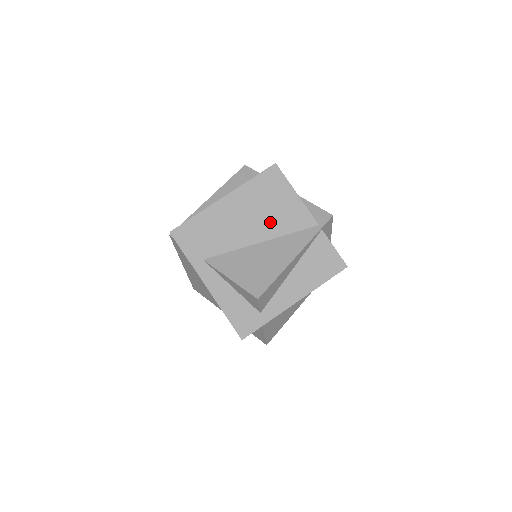
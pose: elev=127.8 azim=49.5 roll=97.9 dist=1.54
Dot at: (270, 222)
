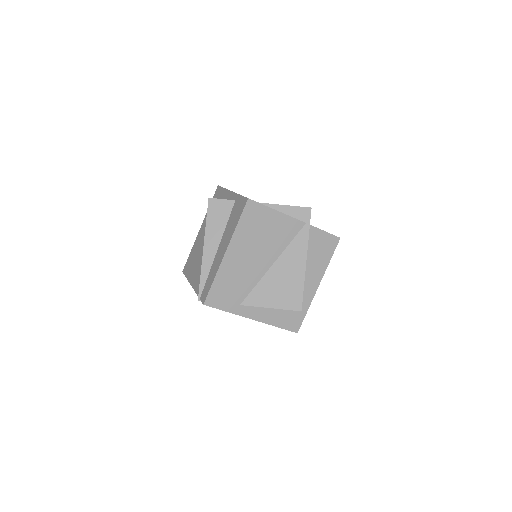
Dot at: (271, 246)
